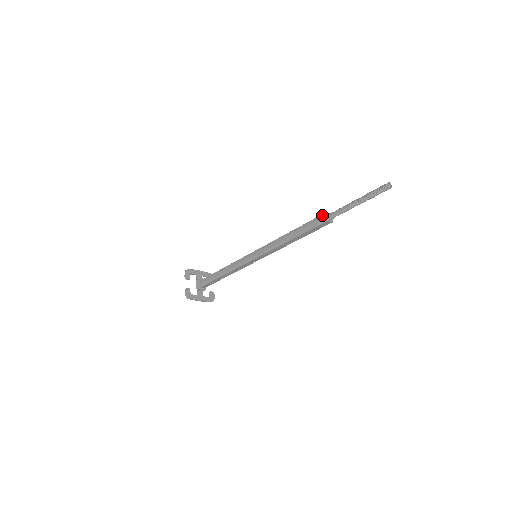
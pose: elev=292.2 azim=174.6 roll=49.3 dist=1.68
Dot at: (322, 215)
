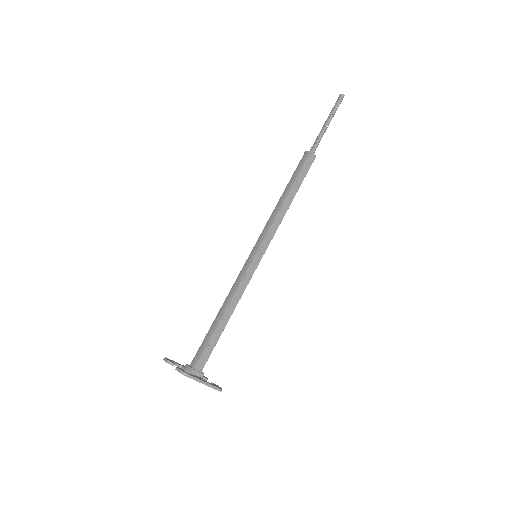
Dot at: (303, 156)
